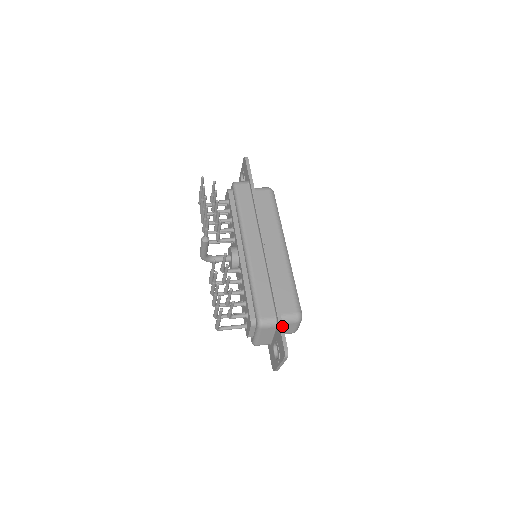
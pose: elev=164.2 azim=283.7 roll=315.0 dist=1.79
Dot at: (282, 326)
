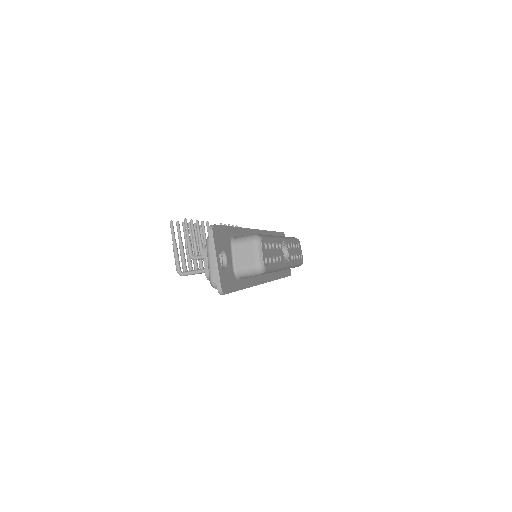
Dot at: (224, 226)
